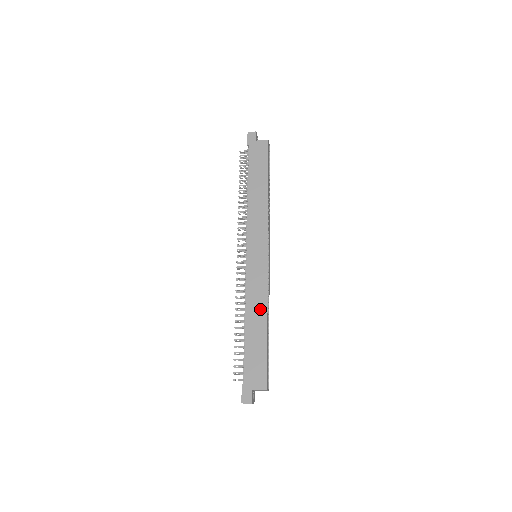
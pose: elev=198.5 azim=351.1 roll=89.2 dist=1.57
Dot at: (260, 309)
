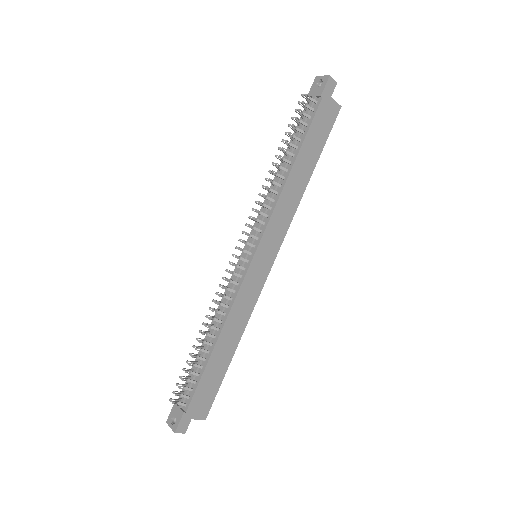
Dot at: (238, 329)
